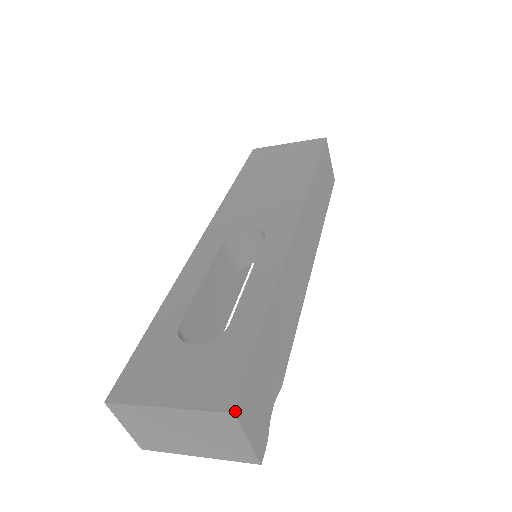
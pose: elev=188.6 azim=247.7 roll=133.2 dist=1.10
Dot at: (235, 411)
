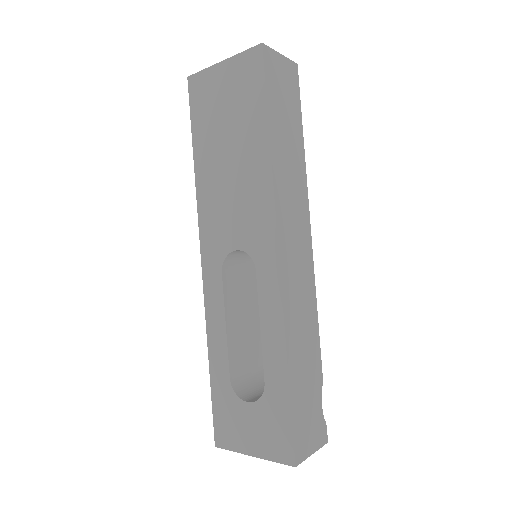
Dot at: (296, 465)
